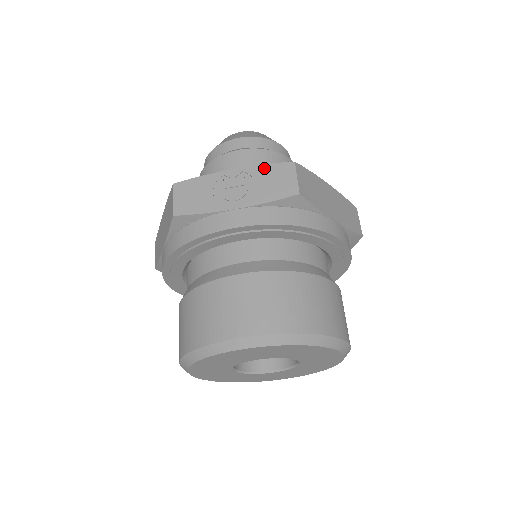
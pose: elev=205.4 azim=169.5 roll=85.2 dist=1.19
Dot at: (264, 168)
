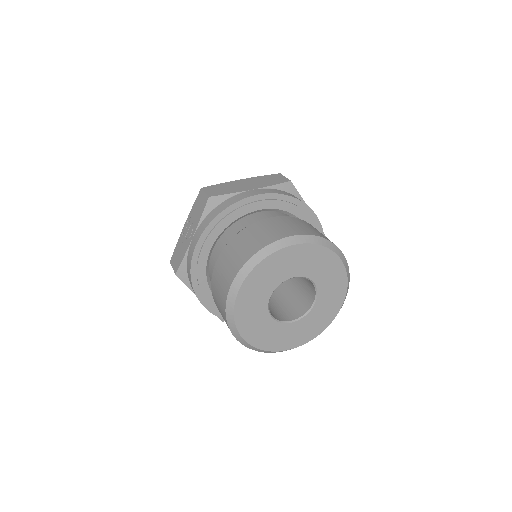
Dot at: (193, 207)
